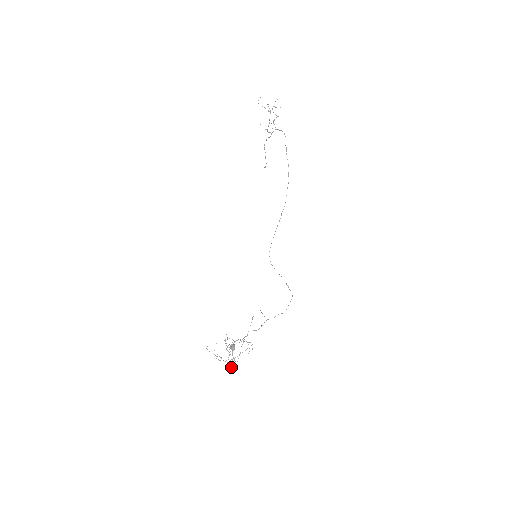
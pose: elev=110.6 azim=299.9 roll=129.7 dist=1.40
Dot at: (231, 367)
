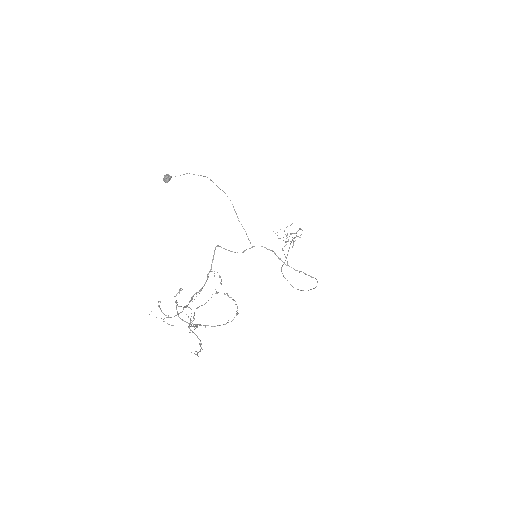
Dot at: (184, 321)
